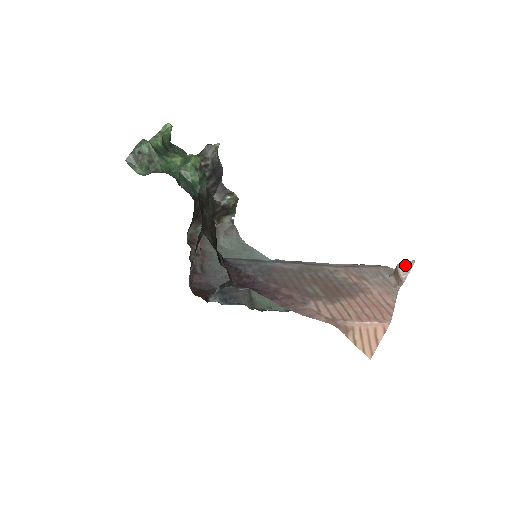
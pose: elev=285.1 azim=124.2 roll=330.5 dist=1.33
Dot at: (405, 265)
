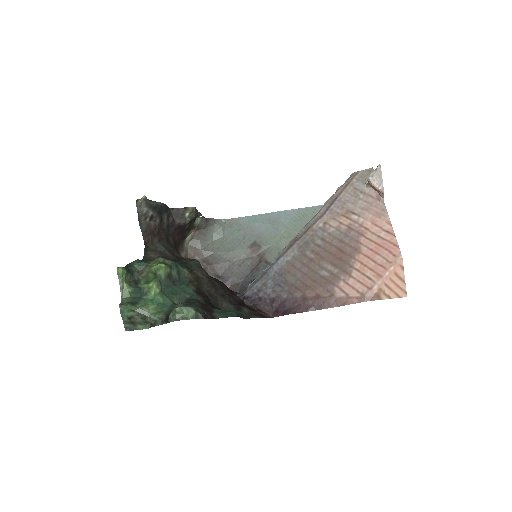
Dot at: (375, 176)
